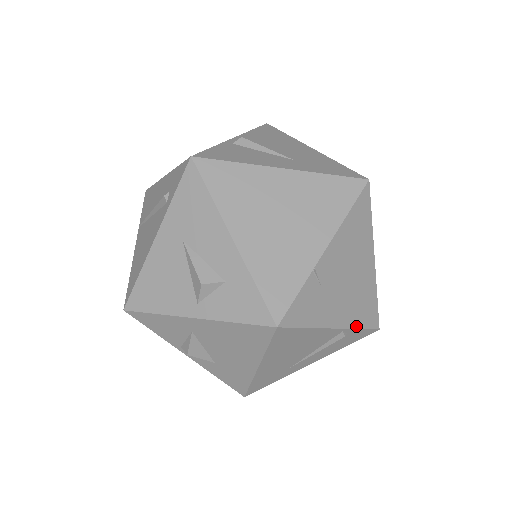
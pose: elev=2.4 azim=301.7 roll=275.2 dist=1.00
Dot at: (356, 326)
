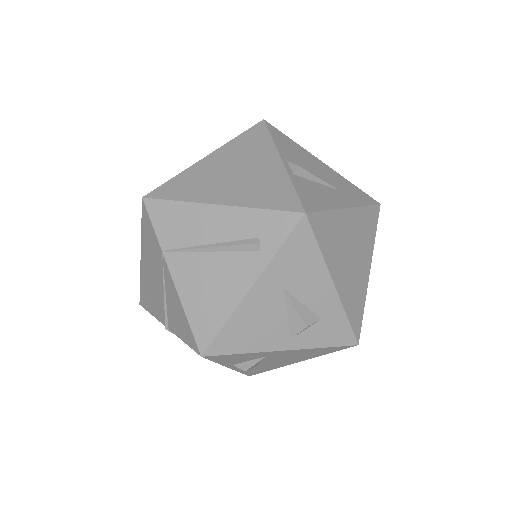
Dot at: occluded
